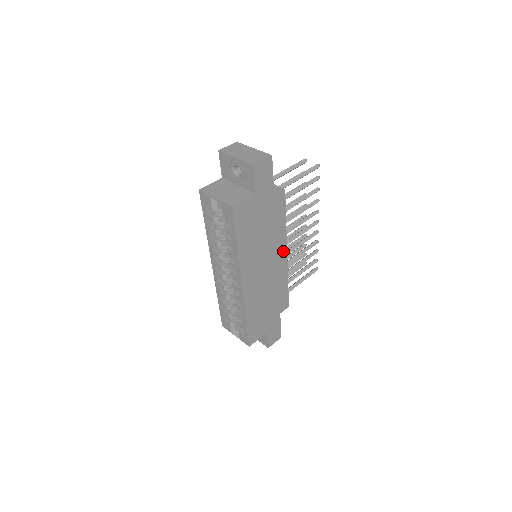
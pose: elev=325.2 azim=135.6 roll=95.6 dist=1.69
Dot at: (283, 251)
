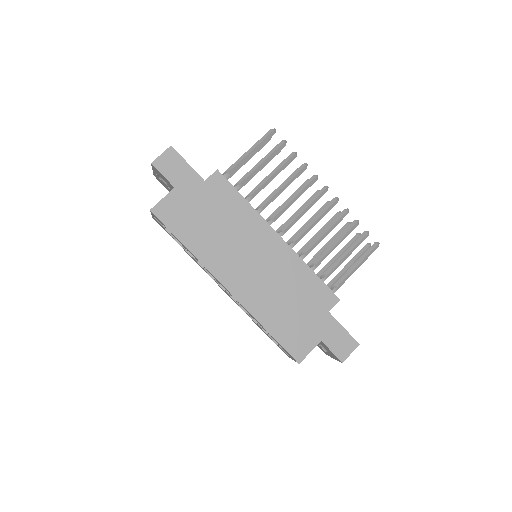
Dot at: (270, 234)
